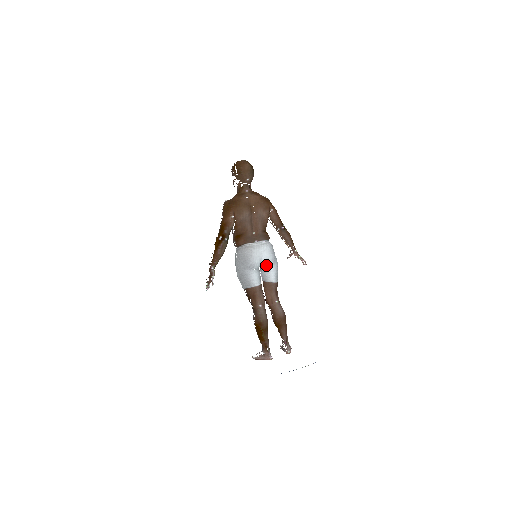
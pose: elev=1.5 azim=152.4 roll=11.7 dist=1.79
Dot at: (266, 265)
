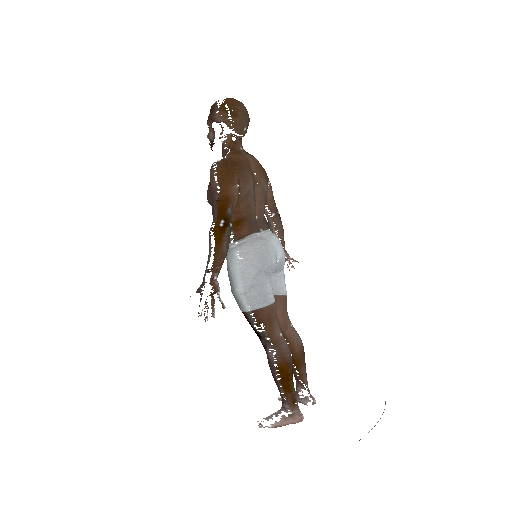
Dot at: (279, 267)
